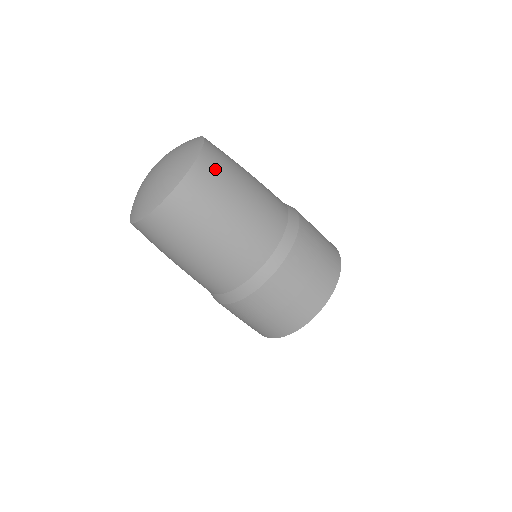
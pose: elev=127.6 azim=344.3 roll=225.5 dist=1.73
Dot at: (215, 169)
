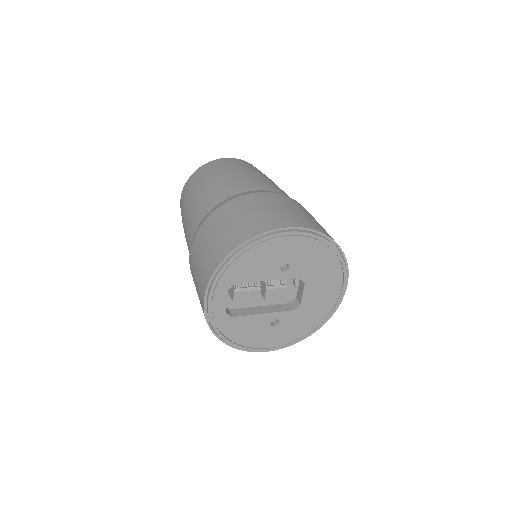
Dot at: (232, 162)
